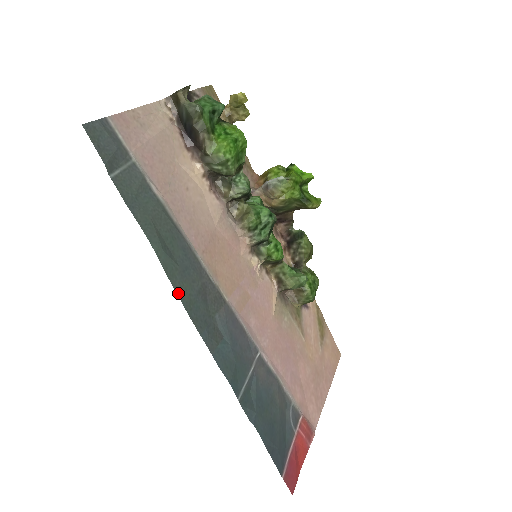
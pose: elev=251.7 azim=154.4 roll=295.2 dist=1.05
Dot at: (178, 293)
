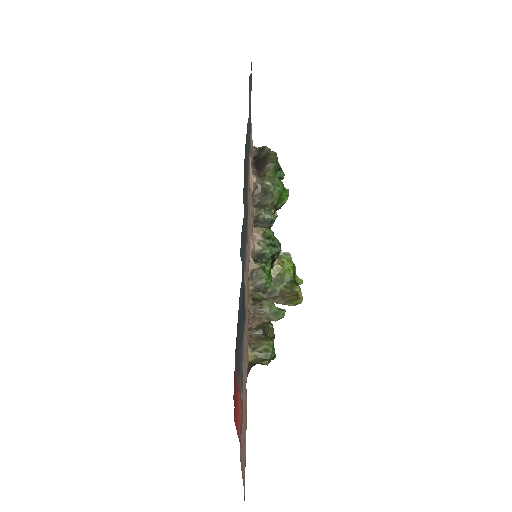
Dot at: (246, 138)
